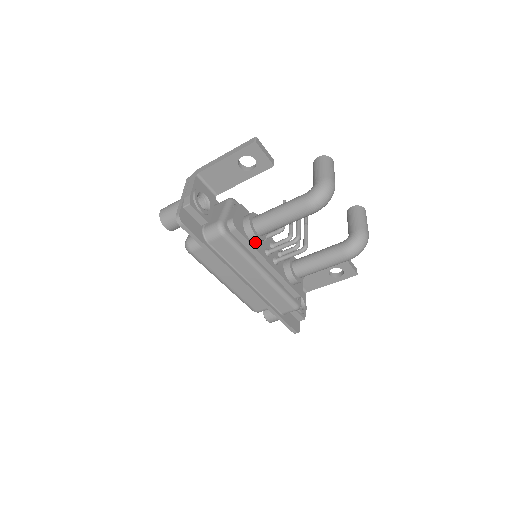
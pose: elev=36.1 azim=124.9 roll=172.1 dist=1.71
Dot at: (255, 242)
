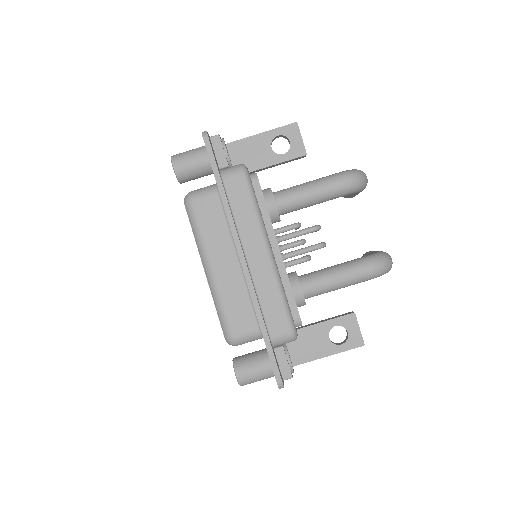
Dot at: (270, 212)
